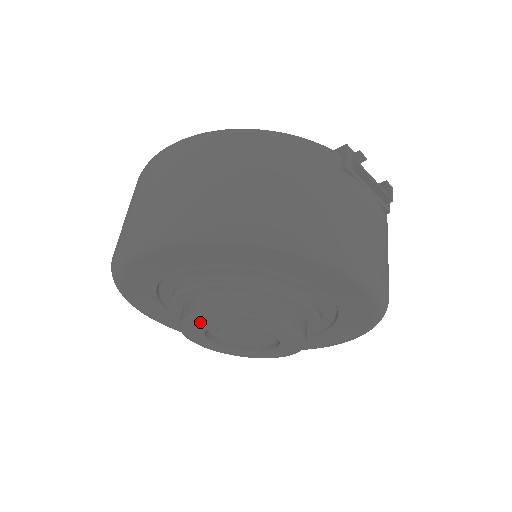
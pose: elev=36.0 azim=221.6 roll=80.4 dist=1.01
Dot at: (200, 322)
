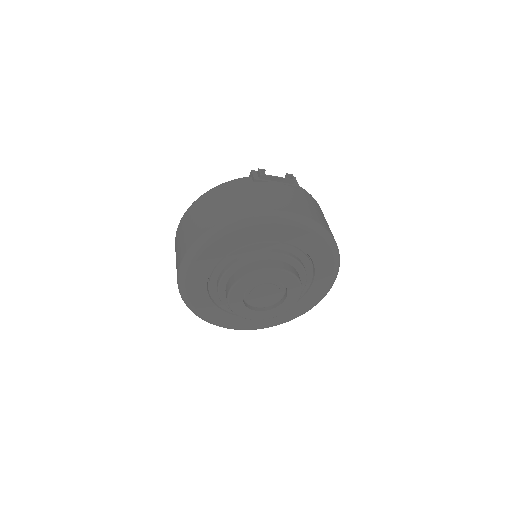
Dot at: (235, 297)
